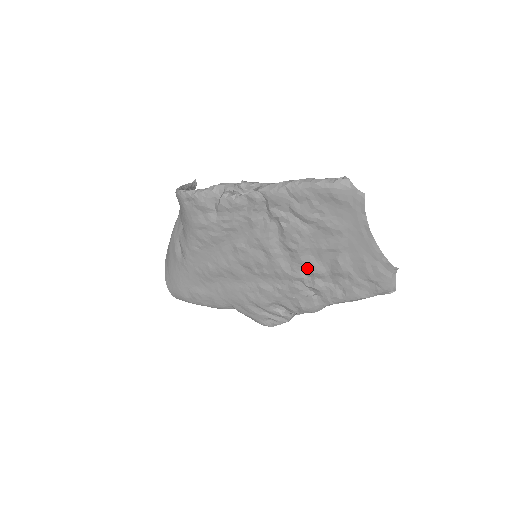
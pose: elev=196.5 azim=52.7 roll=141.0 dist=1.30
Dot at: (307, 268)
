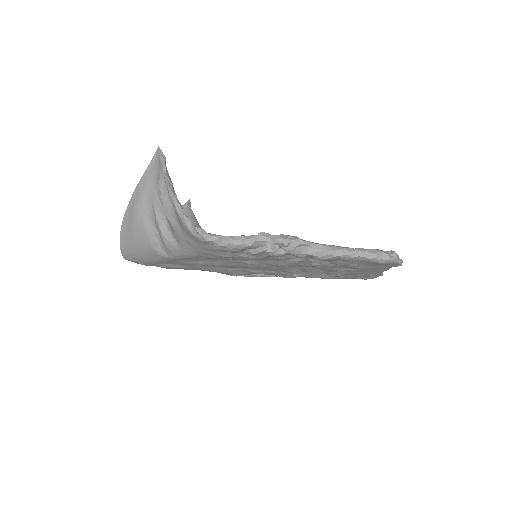
Dot at: (310, 272)
